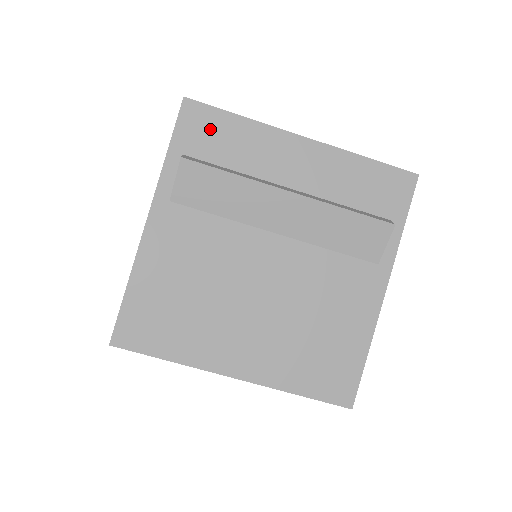
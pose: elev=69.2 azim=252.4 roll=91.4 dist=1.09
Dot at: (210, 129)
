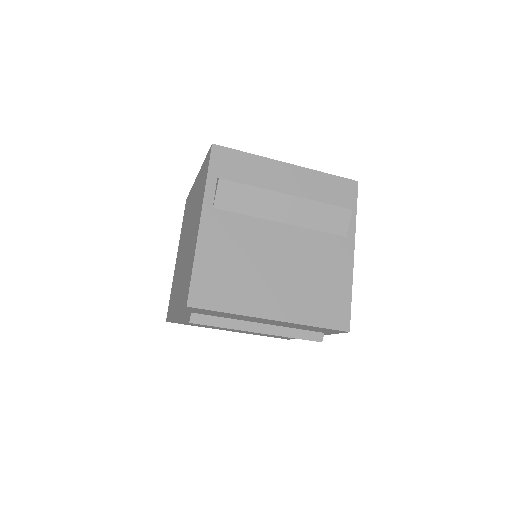
Dot at: (231, 162)
